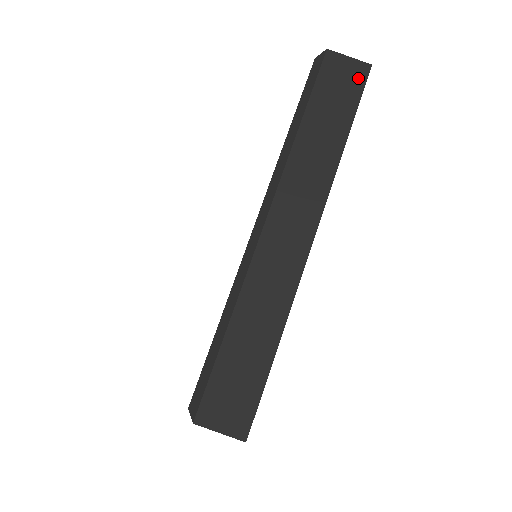
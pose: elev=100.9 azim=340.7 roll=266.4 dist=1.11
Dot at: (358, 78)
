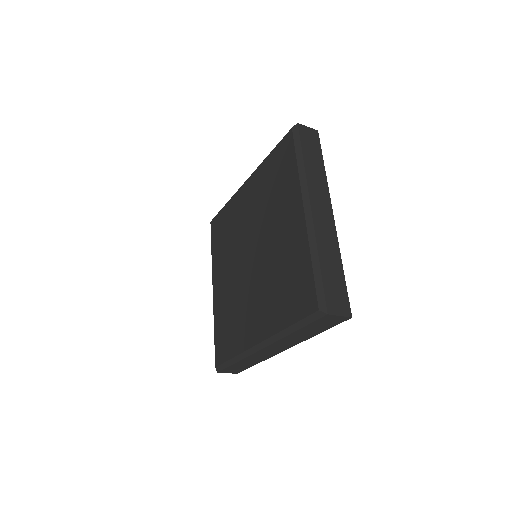
Dot at: (316, 137)
